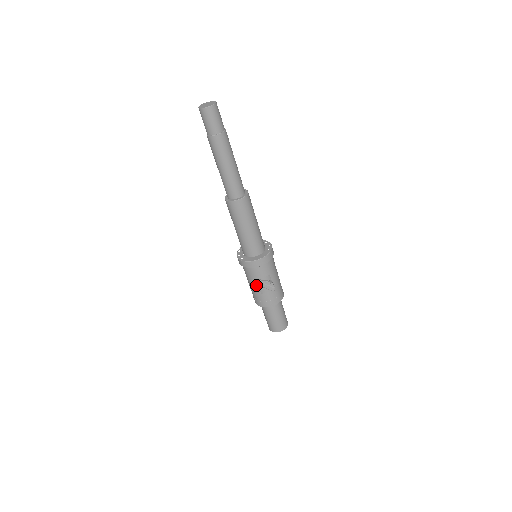
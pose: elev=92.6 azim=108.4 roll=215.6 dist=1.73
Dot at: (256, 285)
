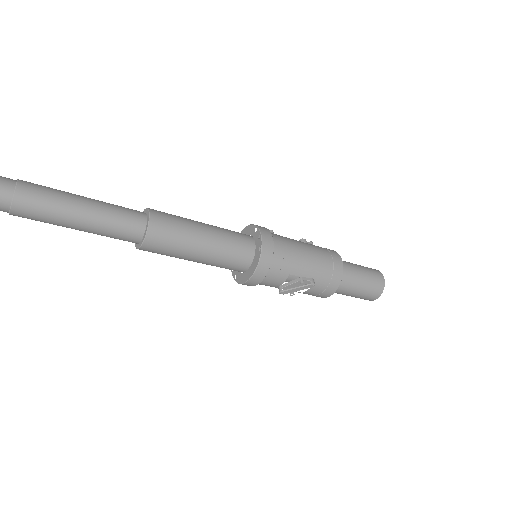
Dot at: (285, 289)
